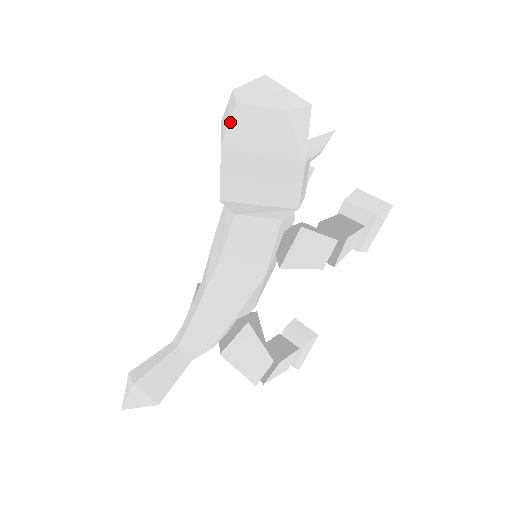
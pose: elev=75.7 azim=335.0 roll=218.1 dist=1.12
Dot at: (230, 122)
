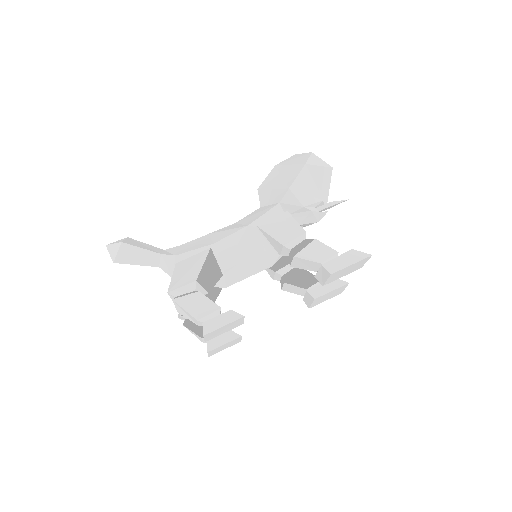
Dot at: (287, 159)
